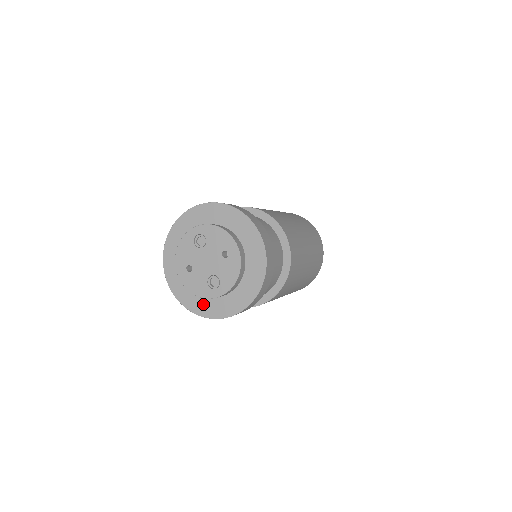
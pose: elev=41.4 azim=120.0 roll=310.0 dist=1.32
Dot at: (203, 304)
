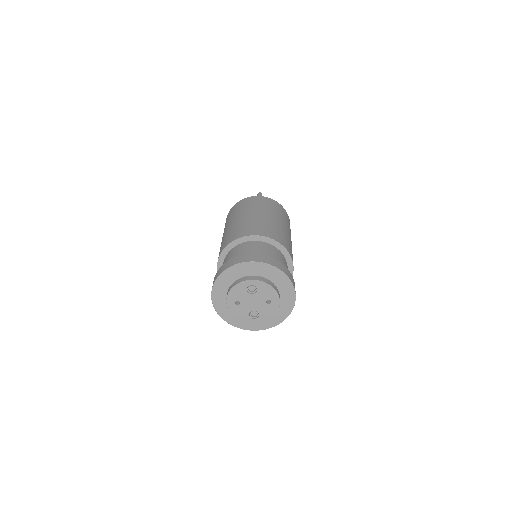
Dot at: (238, 320)
